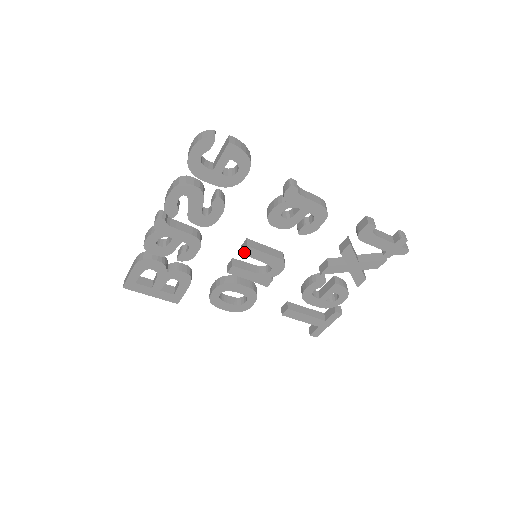
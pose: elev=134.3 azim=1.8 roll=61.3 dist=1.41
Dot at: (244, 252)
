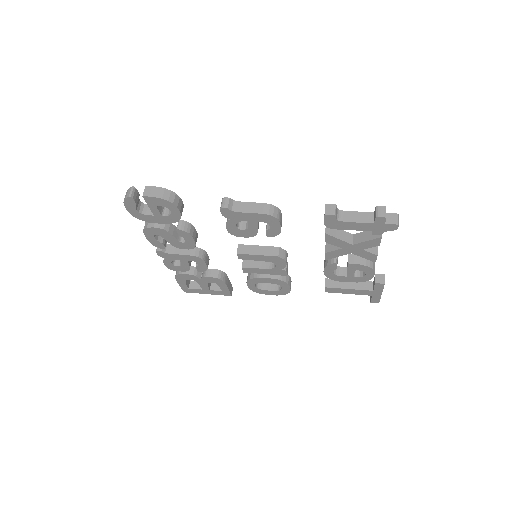
Dot at: (240, 258)
